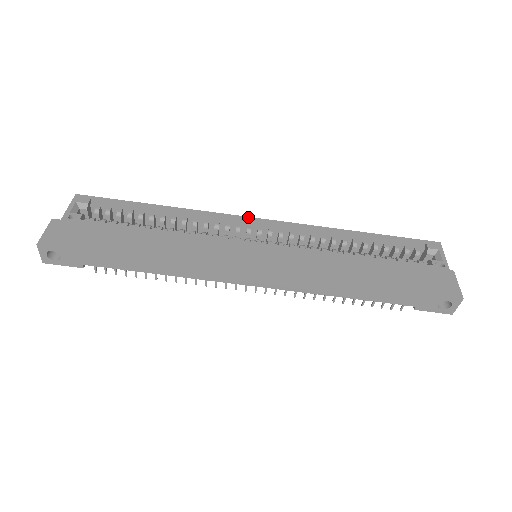
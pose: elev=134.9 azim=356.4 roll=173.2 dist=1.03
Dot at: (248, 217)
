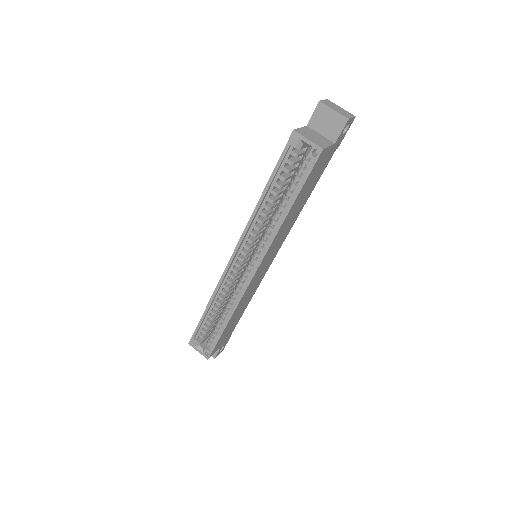
Dot at: (228, 263)
